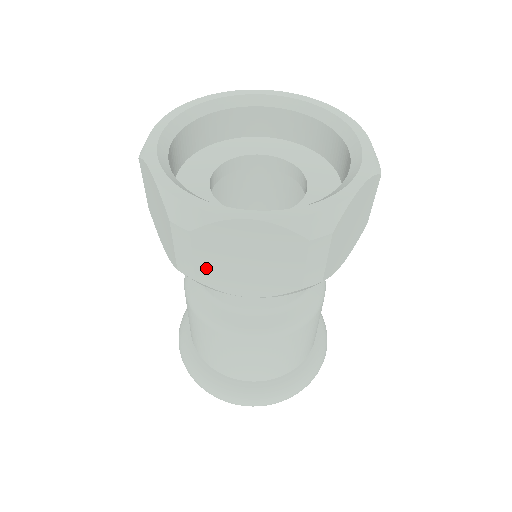
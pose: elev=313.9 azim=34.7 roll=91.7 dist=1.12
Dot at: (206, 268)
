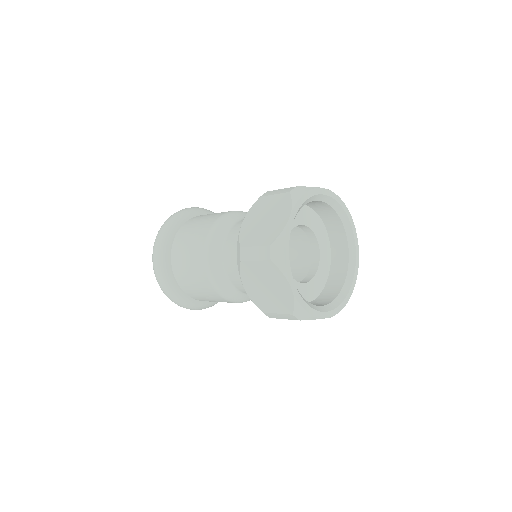
Dot at: occluded
